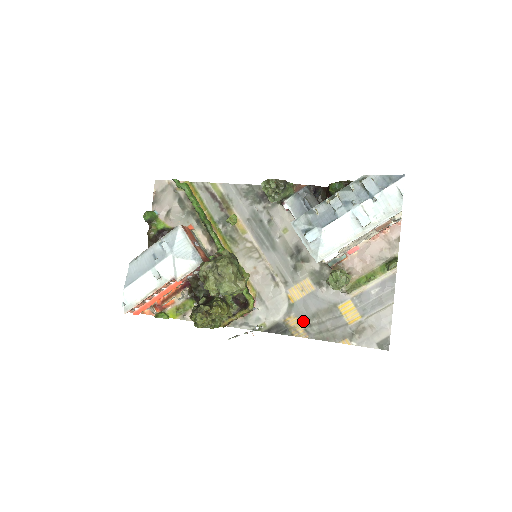
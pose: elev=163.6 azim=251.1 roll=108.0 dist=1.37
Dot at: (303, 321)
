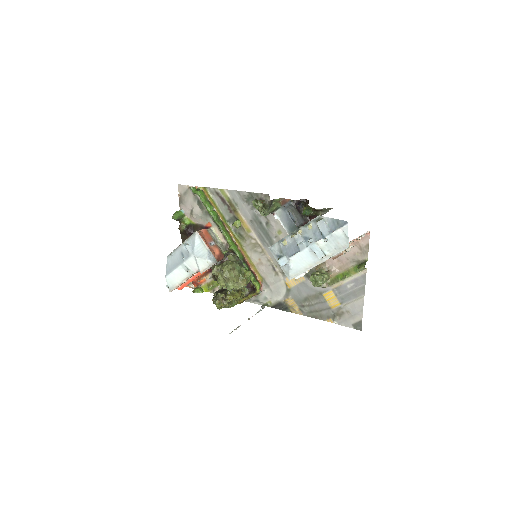
Dot at: (298, 303)
